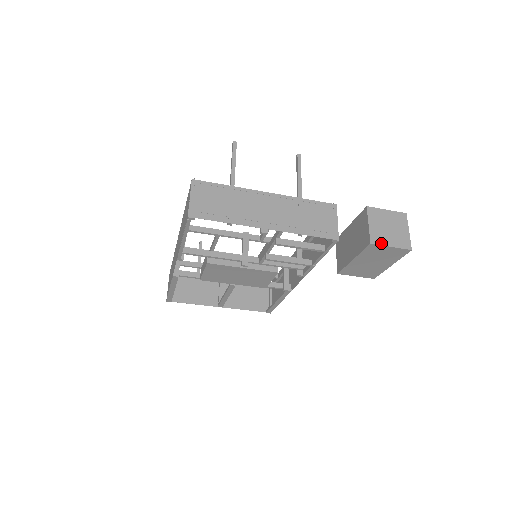
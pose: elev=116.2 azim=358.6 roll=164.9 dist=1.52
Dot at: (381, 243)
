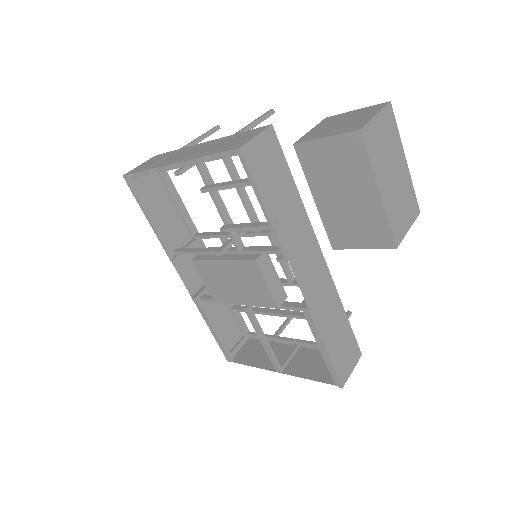
Dot at: (311, 139)
